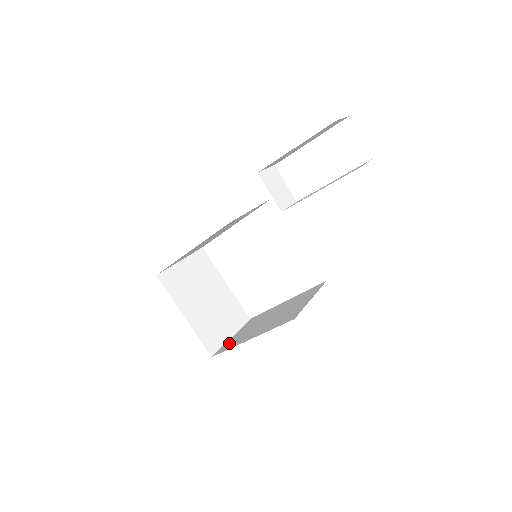
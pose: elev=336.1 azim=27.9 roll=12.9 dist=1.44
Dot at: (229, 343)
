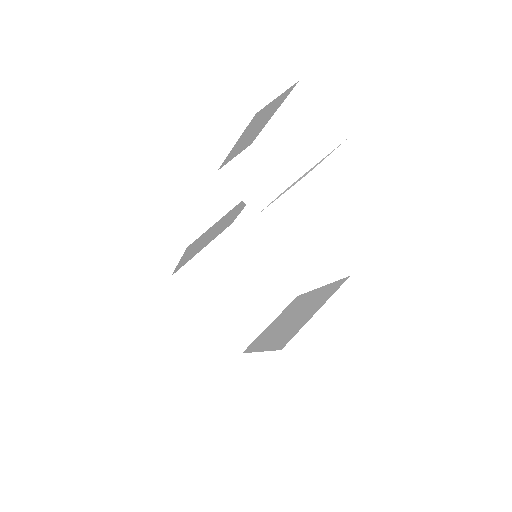
Dot at: (259, 338)
